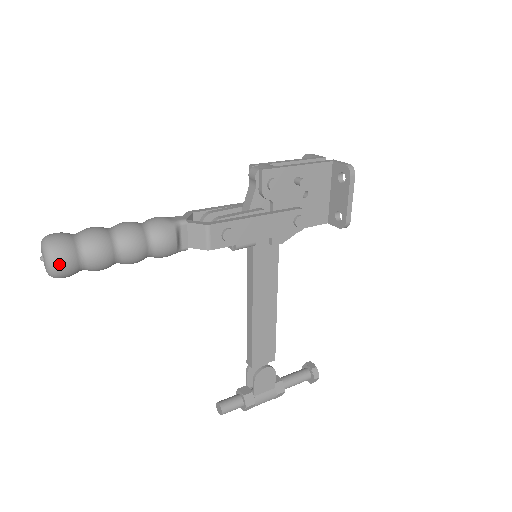
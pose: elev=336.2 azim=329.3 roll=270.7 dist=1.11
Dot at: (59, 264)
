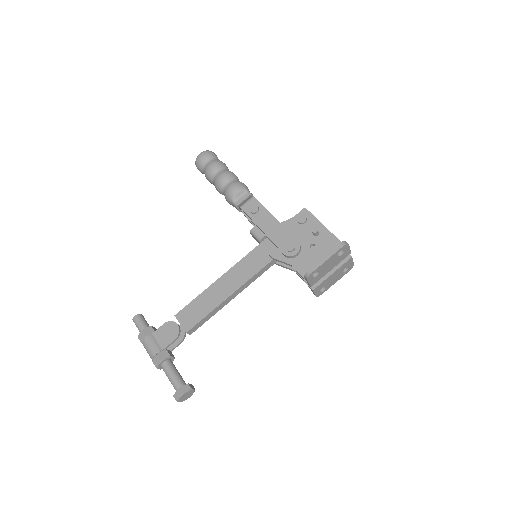
Dot at: (202, 154)
